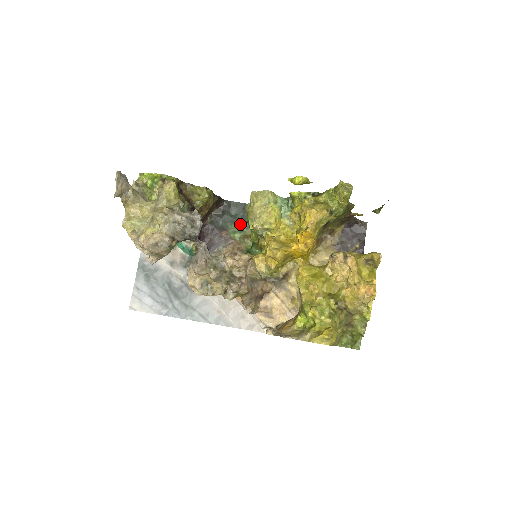
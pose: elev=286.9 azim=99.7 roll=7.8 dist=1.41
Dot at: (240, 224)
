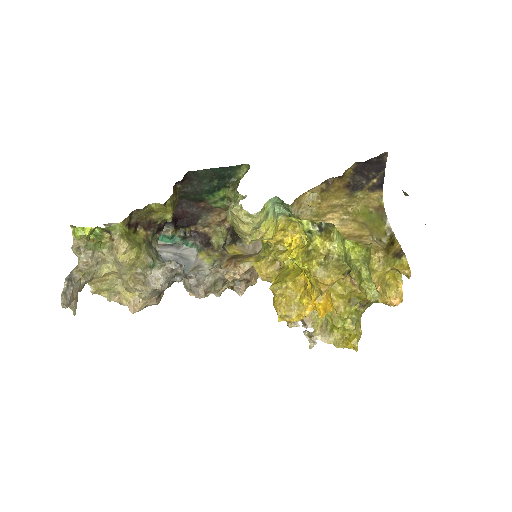
Dot at: (219, 192)
